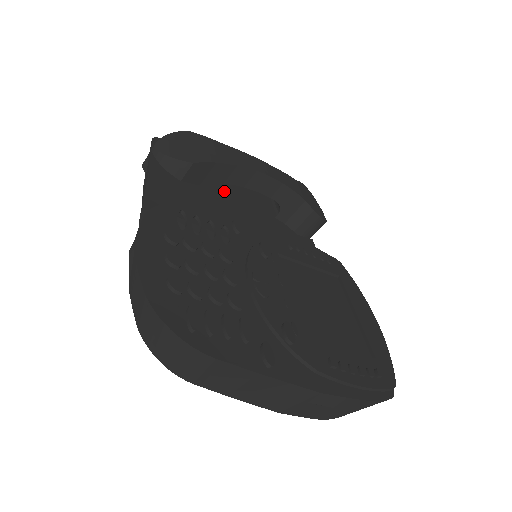
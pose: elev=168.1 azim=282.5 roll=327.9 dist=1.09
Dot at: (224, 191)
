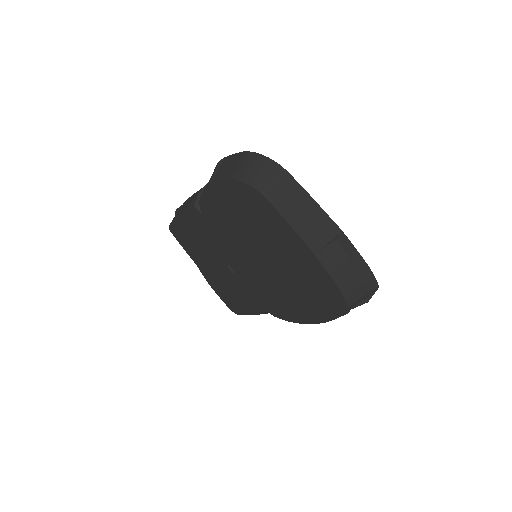
Dot at: occluded
